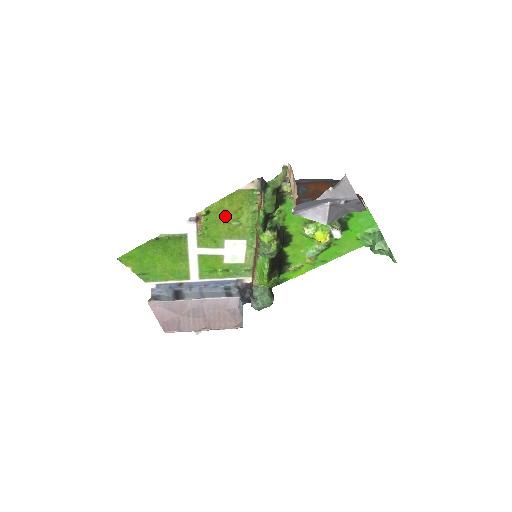
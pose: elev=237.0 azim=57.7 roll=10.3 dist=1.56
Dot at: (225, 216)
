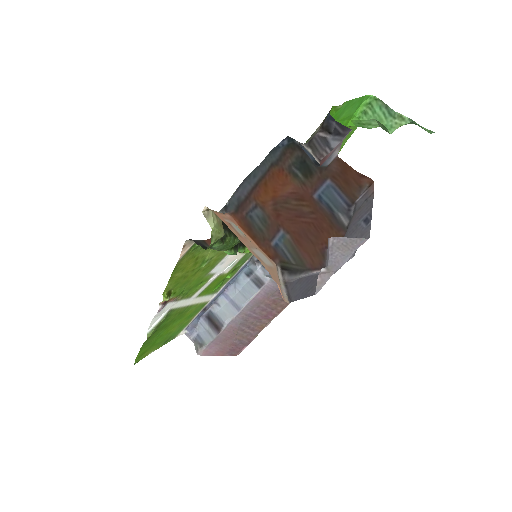
Dot at: (188, 274)
